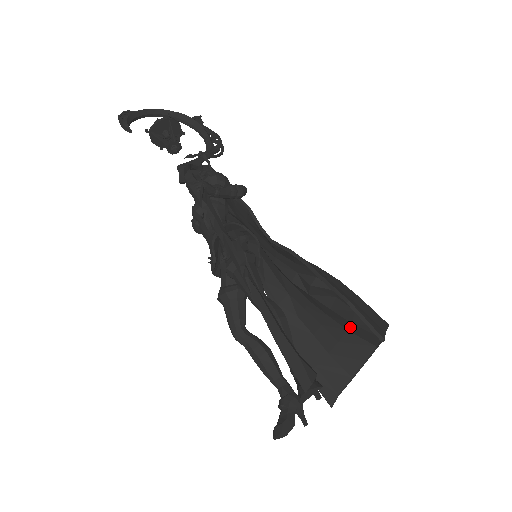
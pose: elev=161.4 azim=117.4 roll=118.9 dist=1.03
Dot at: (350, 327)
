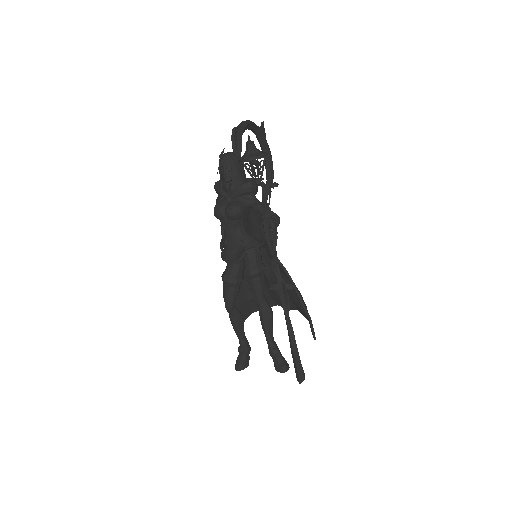
Dot at: (276, 298)
